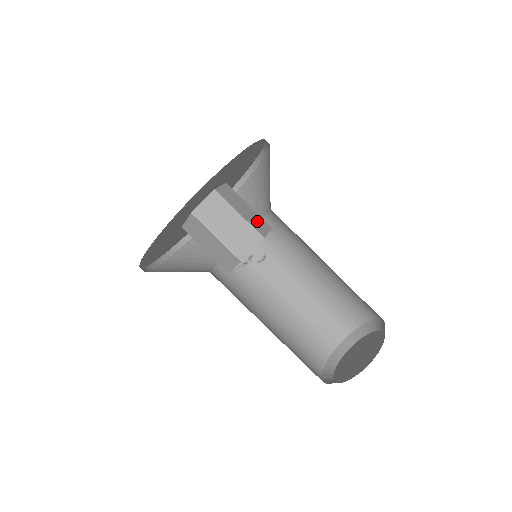
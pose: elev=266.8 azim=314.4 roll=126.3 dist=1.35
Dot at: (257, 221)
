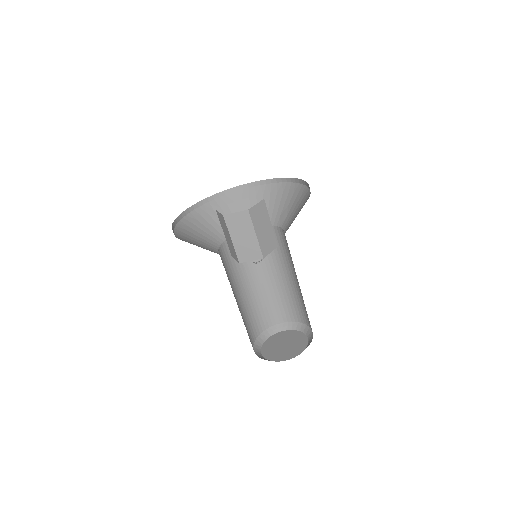
Dot at: (268, 240)
